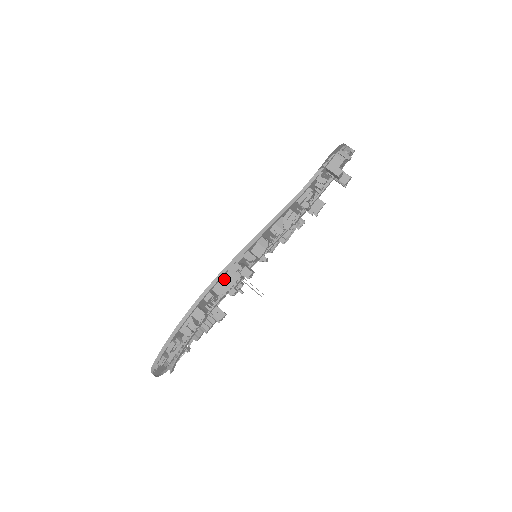
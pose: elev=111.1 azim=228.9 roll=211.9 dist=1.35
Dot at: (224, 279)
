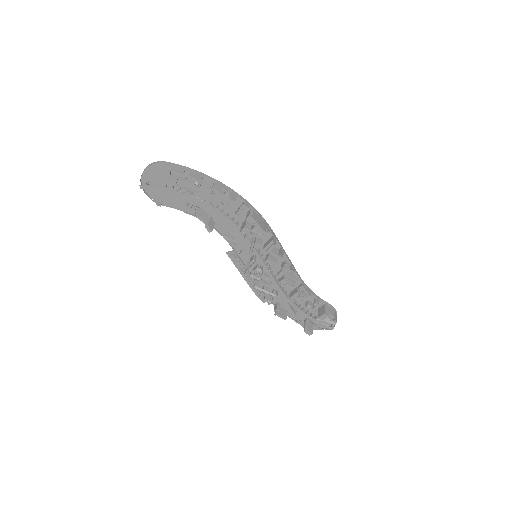
Dot at: (260, 218)
